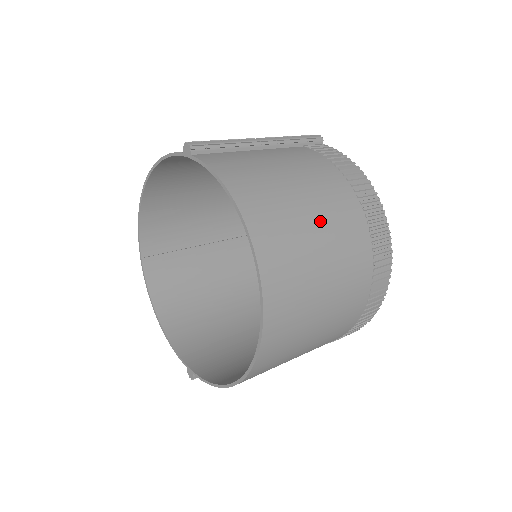
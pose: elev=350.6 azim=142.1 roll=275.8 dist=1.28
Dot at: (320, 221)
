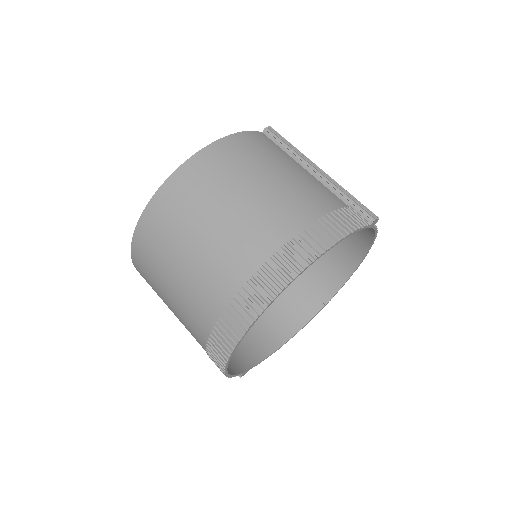
Dot at: (244, 203)
